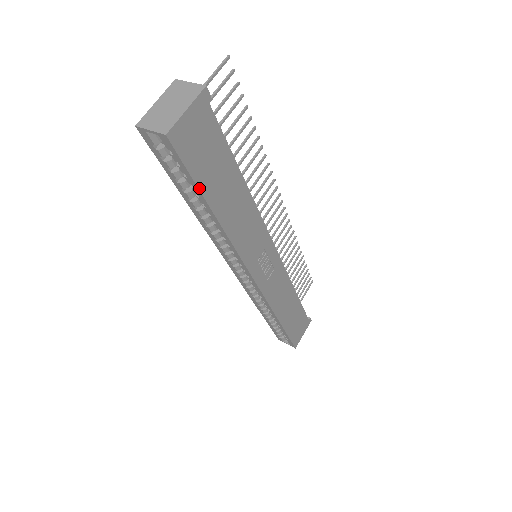
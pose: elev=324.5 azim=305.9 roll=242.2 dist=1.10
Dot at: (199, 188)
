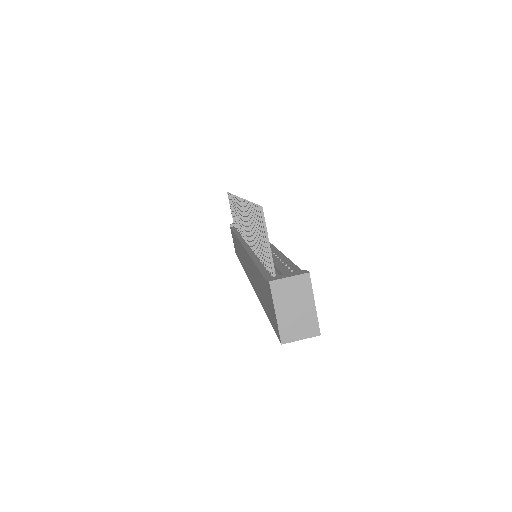
Dot at: occluded
